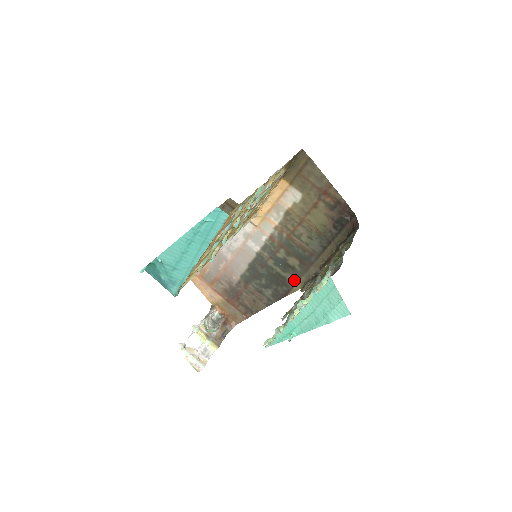
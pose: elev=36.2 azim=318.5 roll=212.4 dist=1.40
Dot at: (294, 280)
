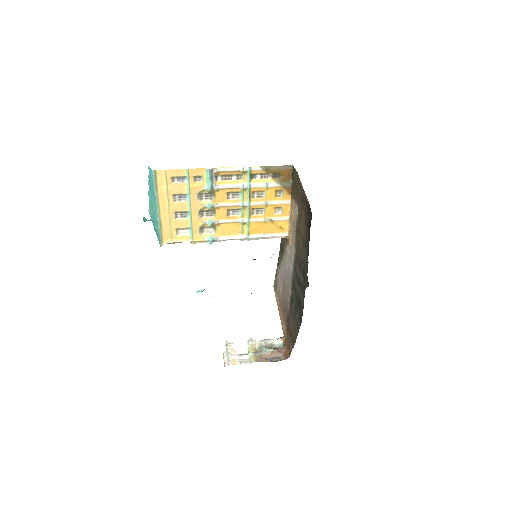
Dot at: (303, 299)
